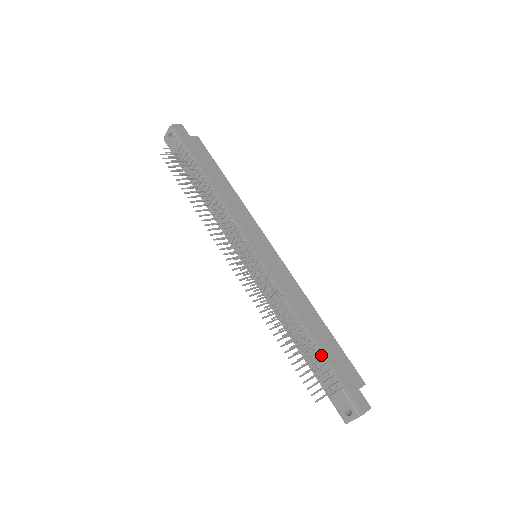
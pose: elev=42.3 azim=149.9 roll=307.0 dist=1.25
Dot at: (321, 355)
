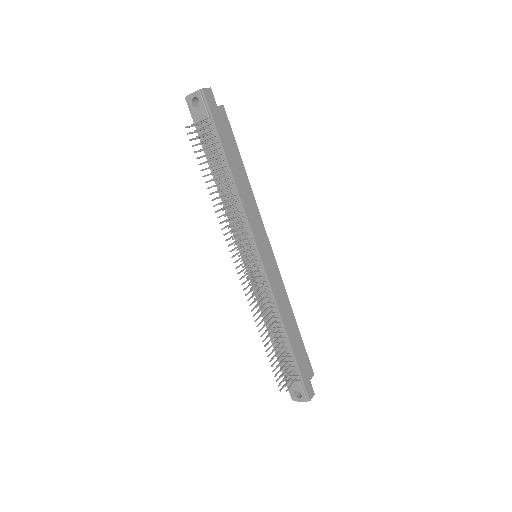
Dot at: (291, 355)
